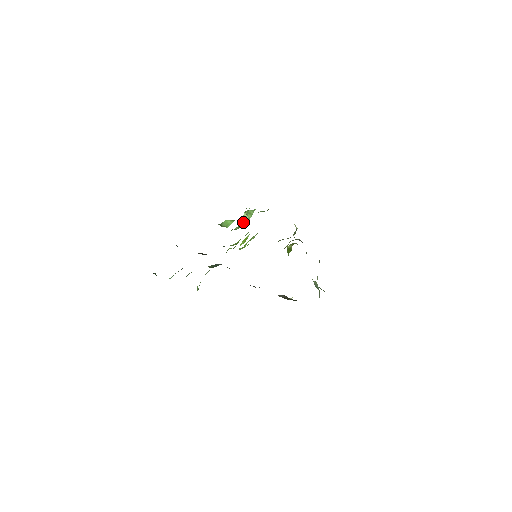
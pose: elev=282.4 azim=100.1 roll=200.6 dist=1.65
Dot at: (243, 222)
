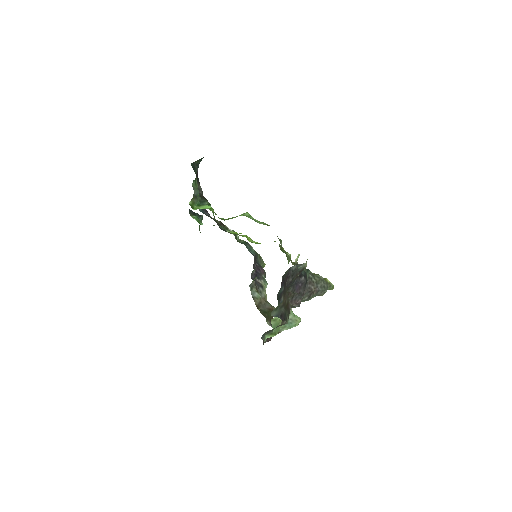
Dot at: (230, 218)
